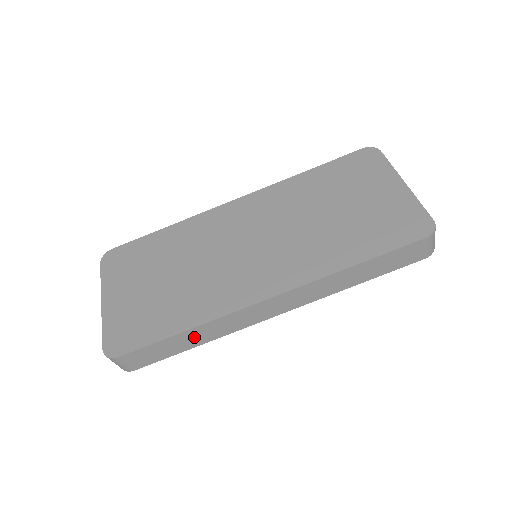
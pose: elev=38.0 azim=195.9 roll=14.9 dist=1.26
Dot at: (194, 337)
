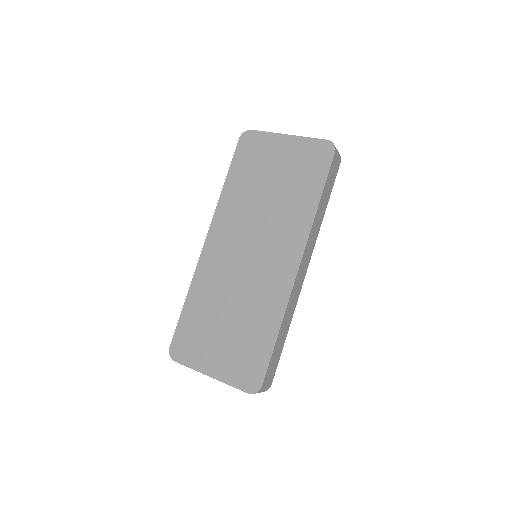
Dot at: (284, 330)
